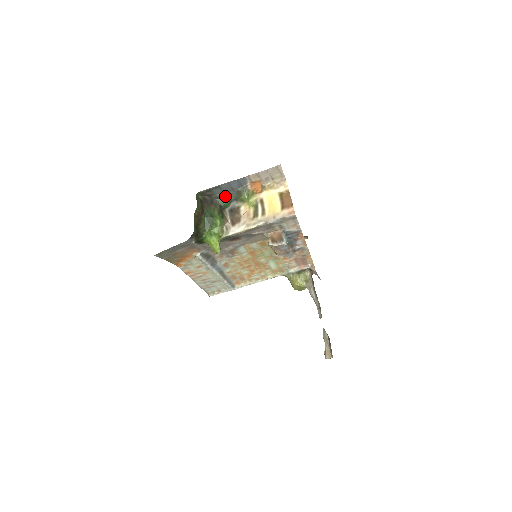
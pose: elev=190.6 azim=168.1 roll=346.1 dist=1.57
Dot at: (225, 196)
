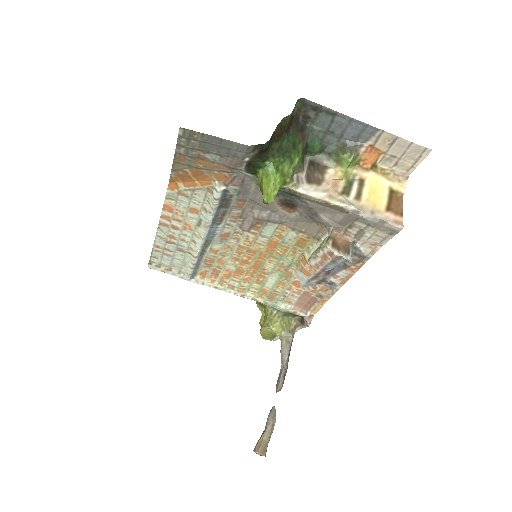
Dot at: (321, 138)
